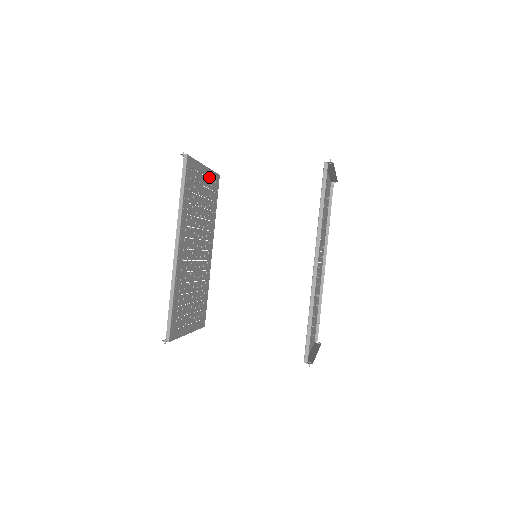
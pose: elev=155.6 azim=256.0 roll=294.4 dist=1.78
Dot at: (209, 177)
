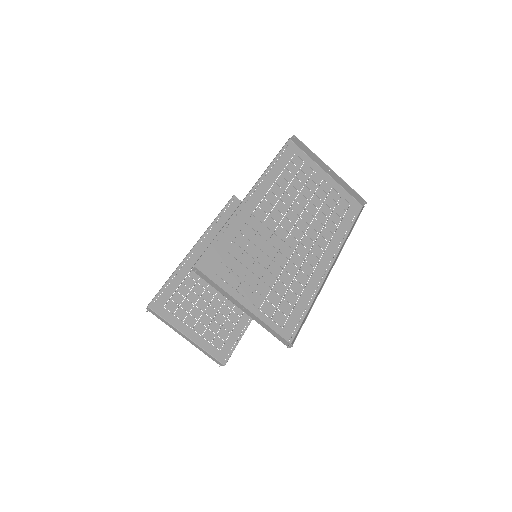
Dot at: occluded
